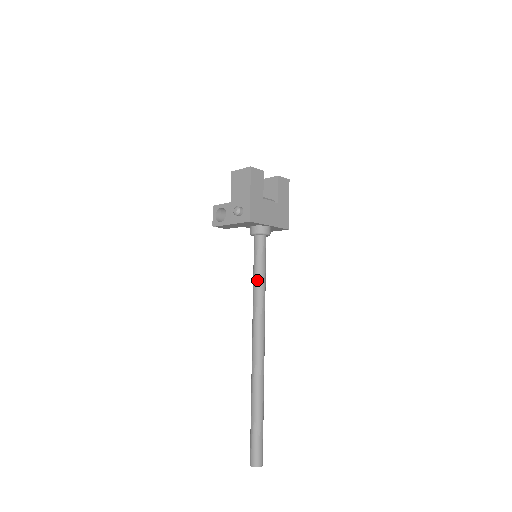
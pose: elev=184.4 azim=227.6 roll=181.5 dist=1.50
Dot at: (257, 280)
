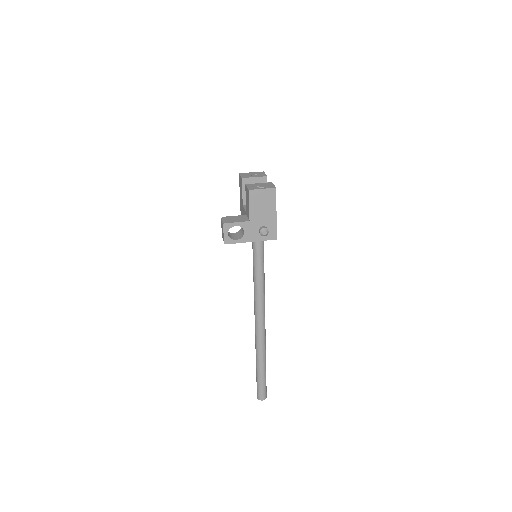
Dot at: (262, 277)
